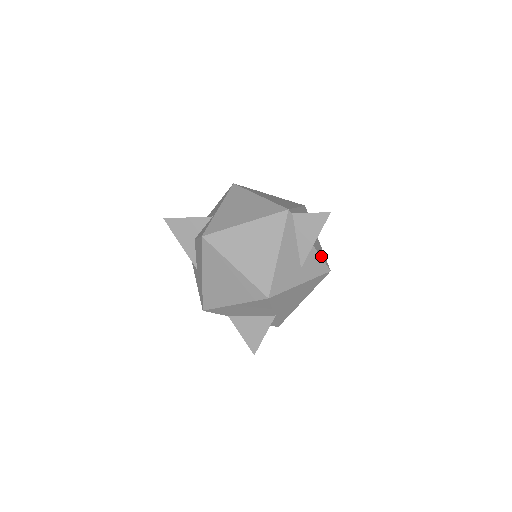
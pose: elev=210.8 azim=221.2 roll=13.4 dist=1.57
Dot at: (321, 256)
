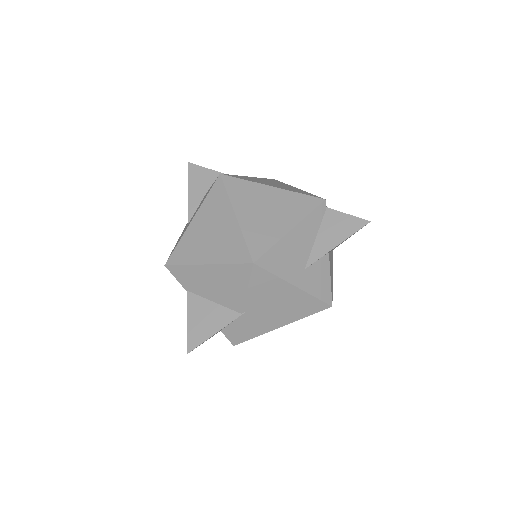
Dot at: occluded
